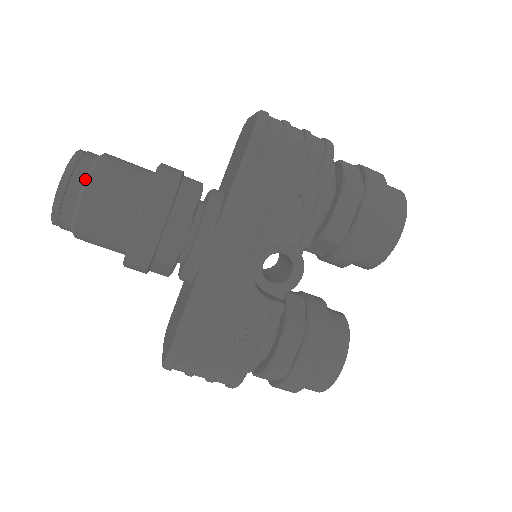
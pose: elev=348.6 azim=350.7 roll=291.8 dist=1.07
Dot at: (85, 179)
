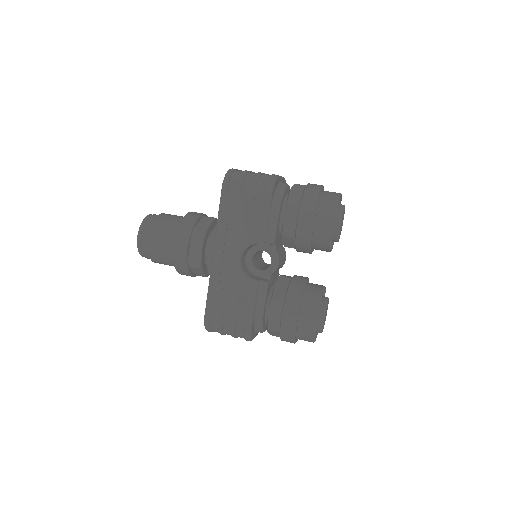
Dot at: (149, 229)
